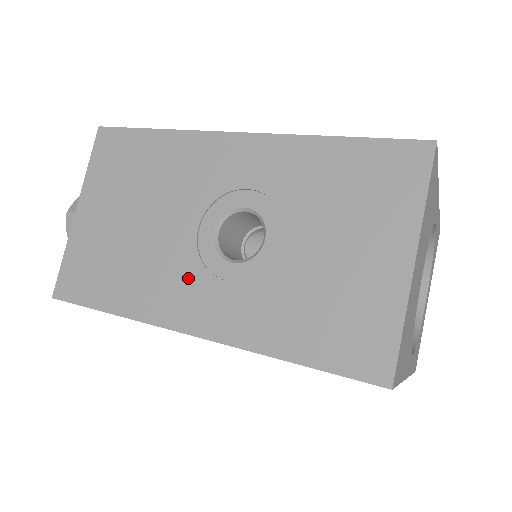
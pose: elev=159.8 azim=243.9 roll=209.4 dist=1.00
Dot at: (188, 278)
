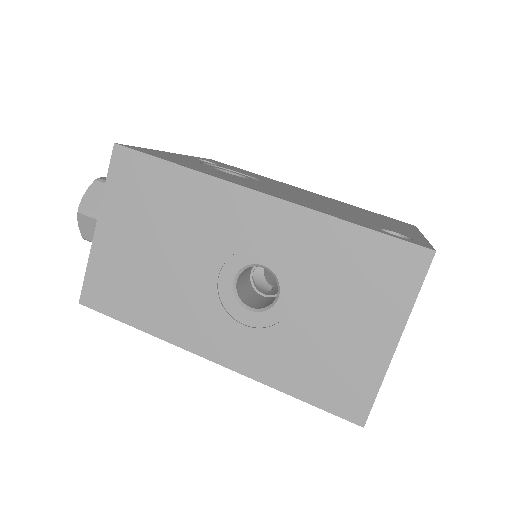
Dot at: (209, 315)
